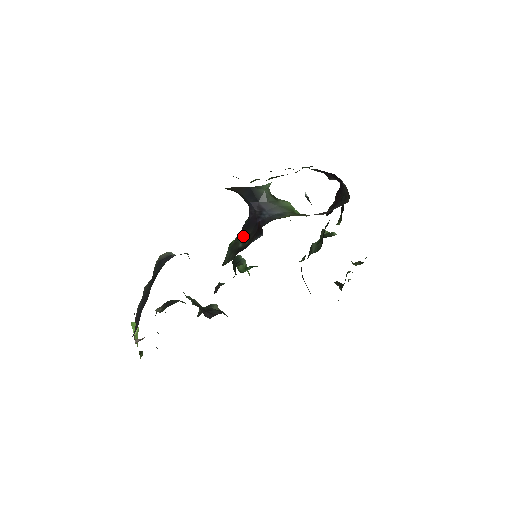
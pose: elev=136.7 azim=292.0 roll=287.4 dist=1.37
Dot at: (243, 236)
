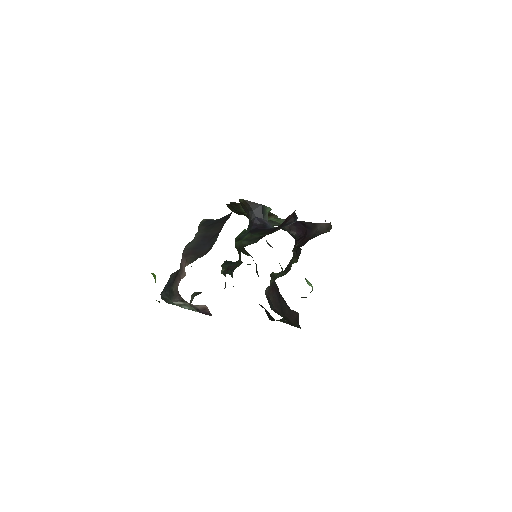
Dot at: (256, 234)
